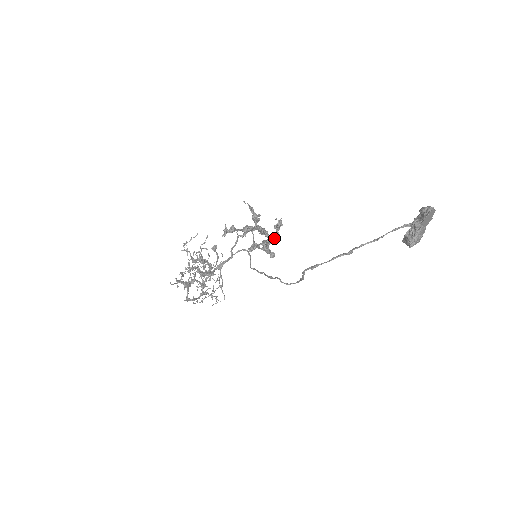
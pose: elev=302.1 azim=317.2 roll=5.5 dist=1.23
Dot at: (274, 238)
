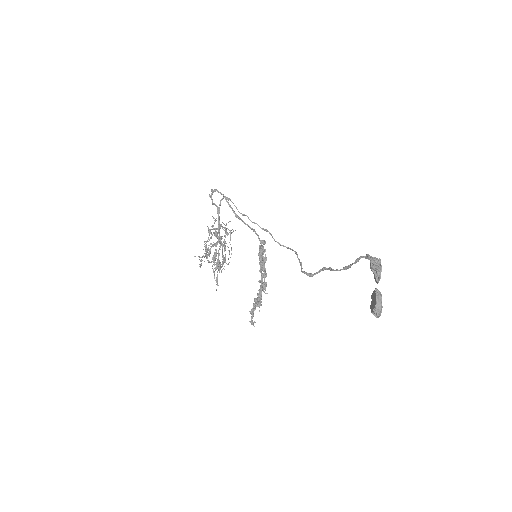
Dot at: occluded
